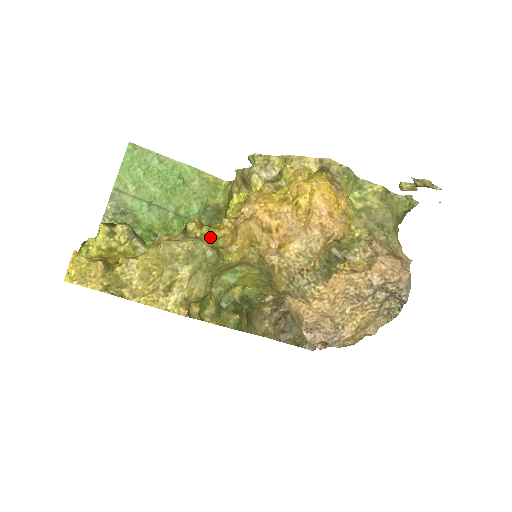
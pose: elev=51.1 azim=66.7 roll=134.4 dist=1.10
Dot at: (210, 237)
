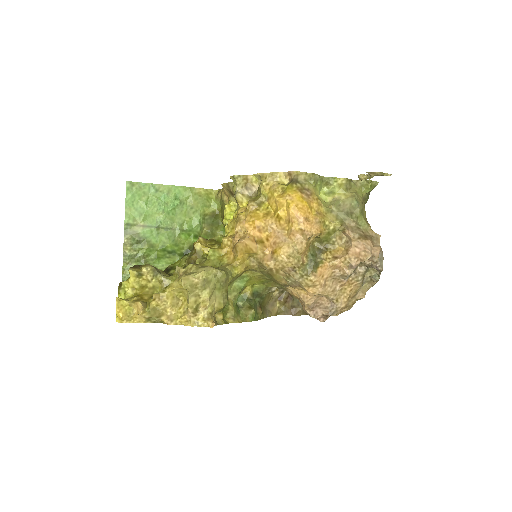
Dot at: (216, 257)
